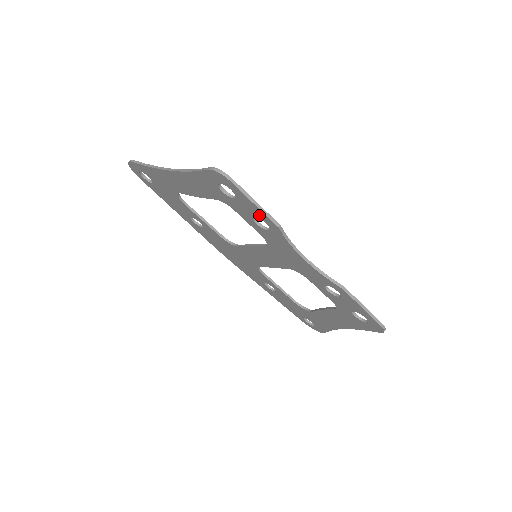
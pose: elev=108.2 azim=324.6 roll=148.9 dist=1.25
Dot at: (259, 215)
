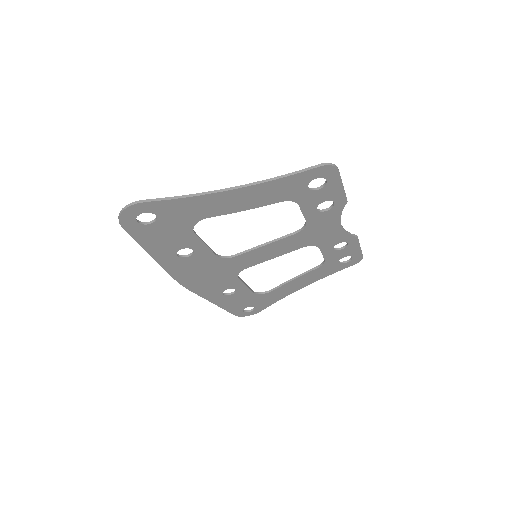
Dot at: (335, 197)
